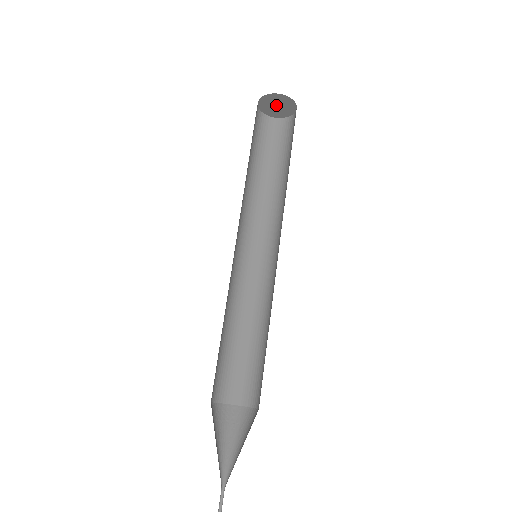
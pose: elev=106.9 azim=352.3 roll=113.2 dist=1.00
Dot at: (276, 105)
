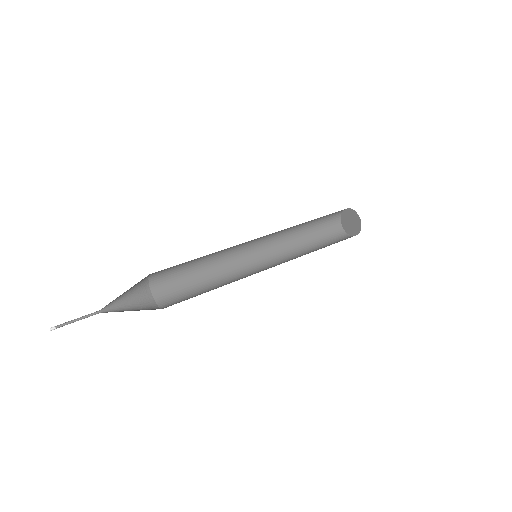
Dot at: (351, 221)
